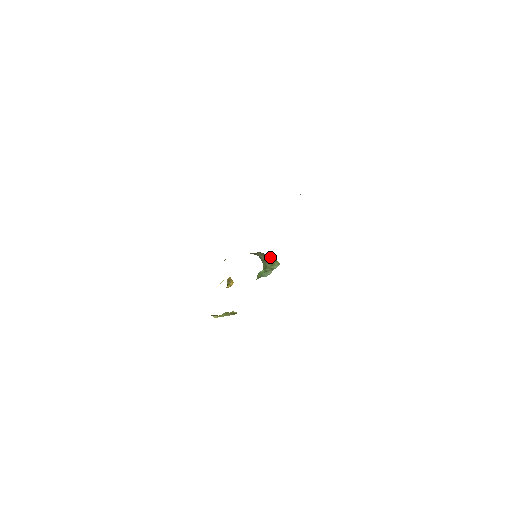
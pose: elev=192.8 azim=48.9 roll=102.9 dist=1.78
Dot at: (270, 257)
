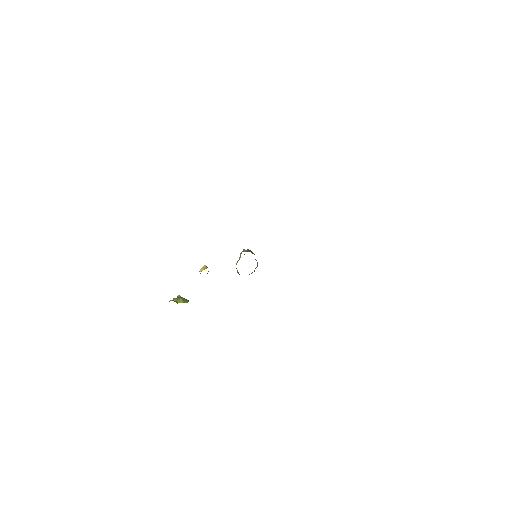
Dot at: occluded
